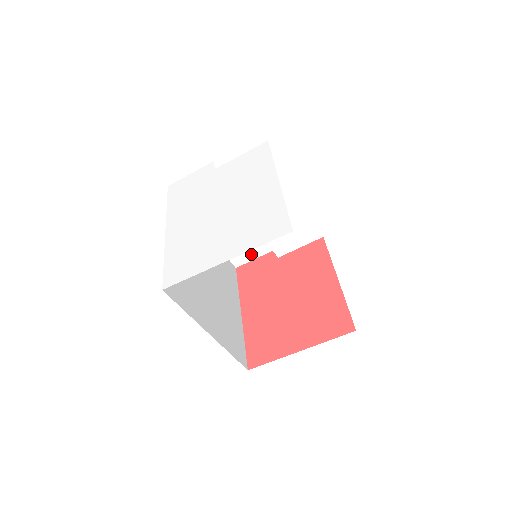
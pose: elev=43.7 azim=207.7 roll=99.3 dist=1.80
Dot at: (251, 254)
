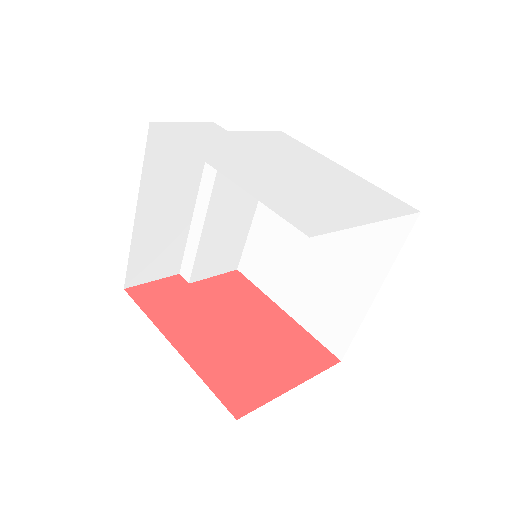
Dot at: (153, 272)
